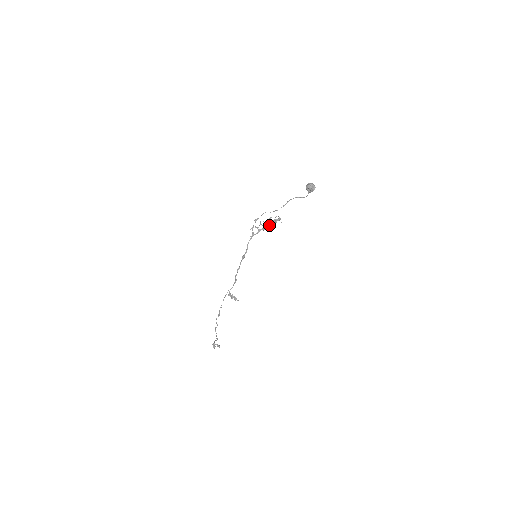
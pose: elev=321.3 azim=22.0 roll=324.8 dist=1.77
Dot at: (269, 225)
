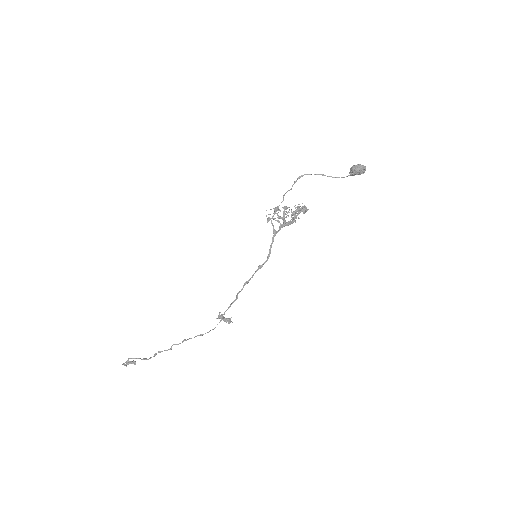
Dot at: (296, 218)
